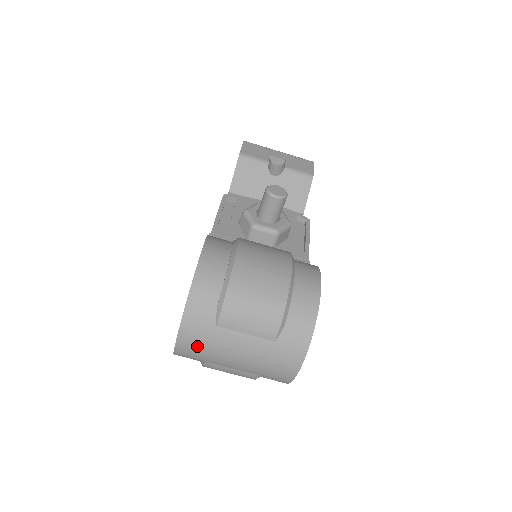
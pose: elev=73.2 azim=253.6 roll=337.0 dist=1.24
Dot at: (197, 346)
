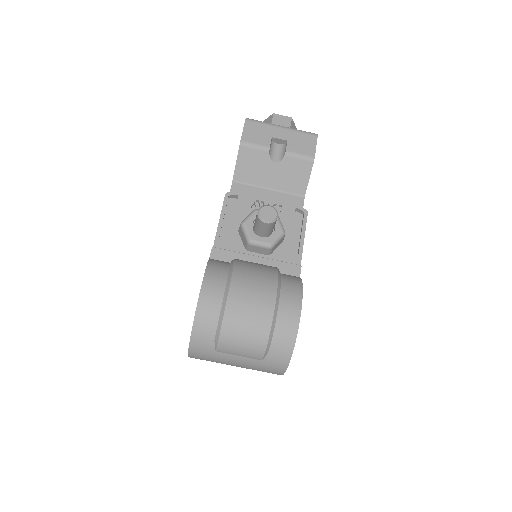
Dot at: (204, 359)
